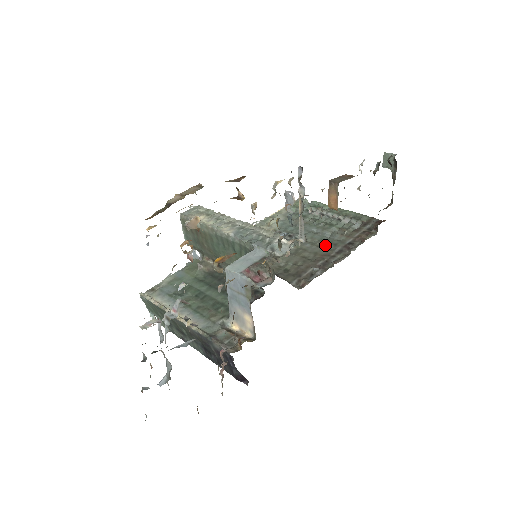
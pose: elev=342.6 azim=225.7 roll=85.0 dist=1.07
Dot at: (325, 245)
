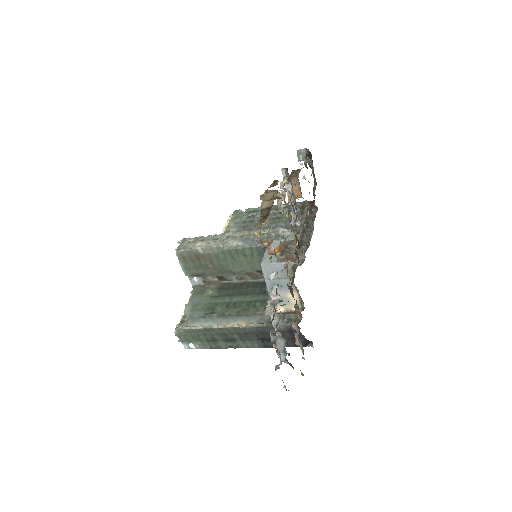
Dot at: occluded
